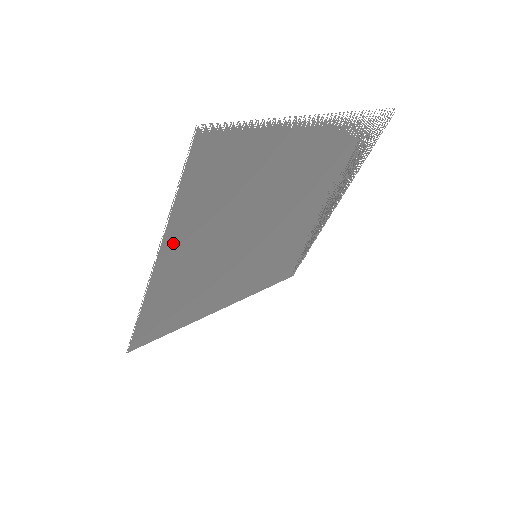
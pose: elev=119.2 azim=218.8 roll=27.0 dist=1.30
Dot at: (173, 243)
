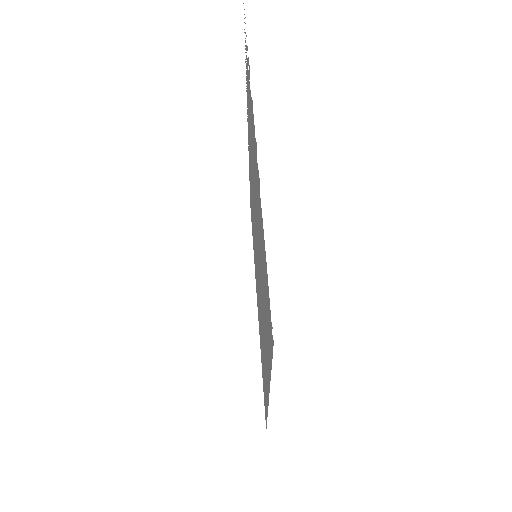
Dot at: occluded
